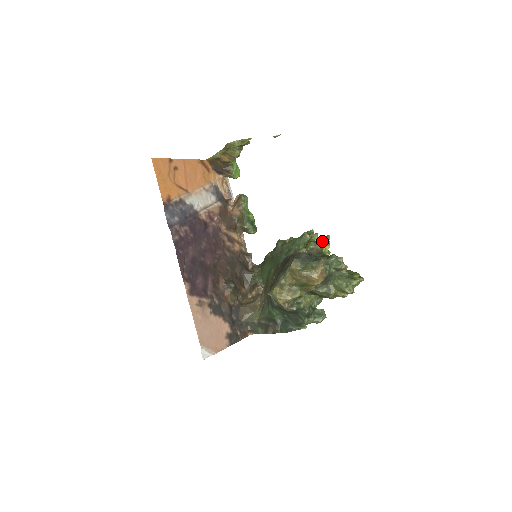
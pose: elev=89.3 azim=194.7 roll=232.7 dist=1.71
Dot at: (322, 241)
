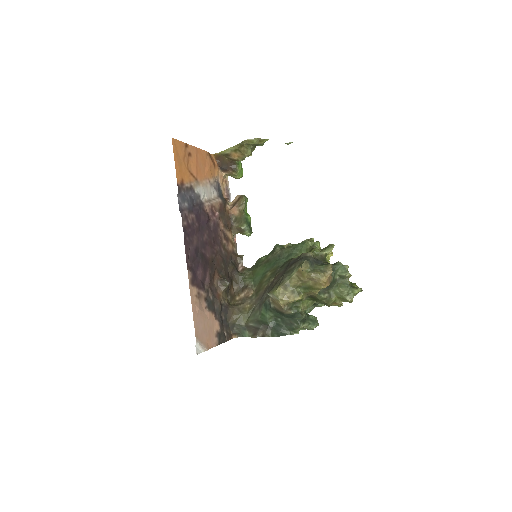
Dot at: (327, 248)
